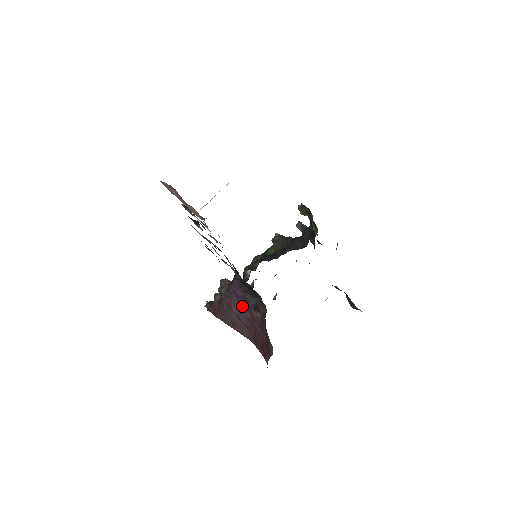
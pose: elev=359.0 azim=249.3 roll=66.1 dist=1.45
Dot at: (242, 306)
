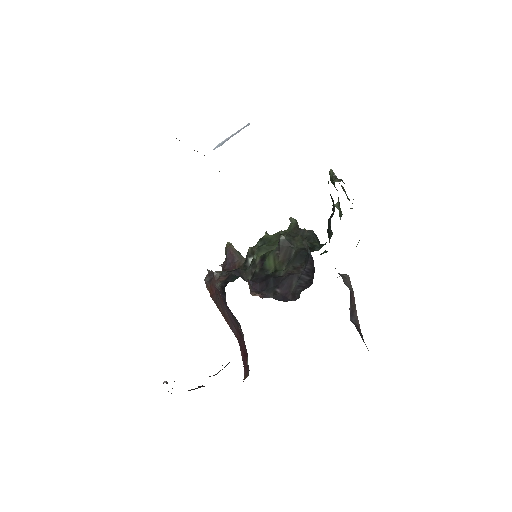
Dot at: occluded
